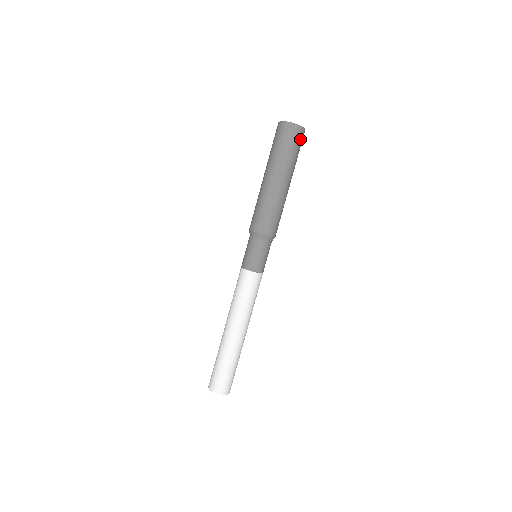
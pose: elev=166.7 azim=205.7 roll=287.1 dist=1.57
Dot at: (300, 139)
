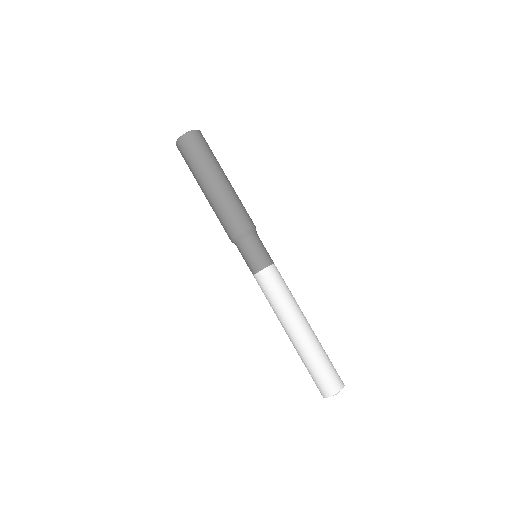
Dot at: (194, 142)
